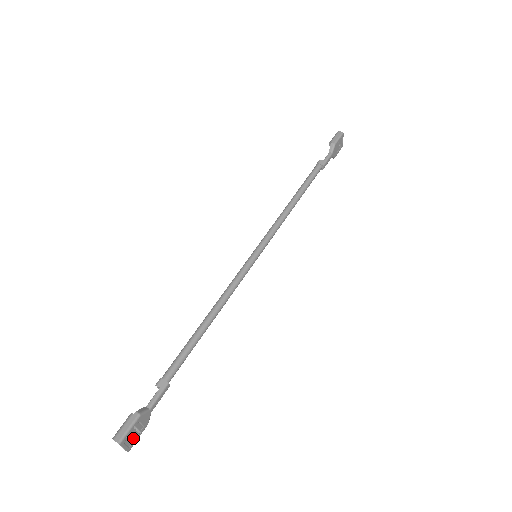
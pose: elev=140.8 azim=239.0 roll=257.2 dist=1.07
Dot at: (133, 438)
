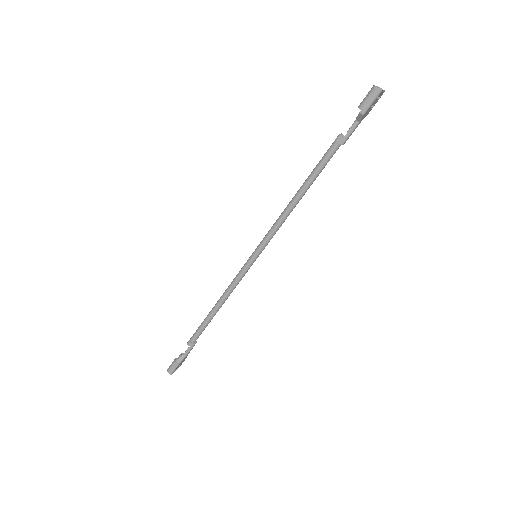
Dot at: (180, 365)
